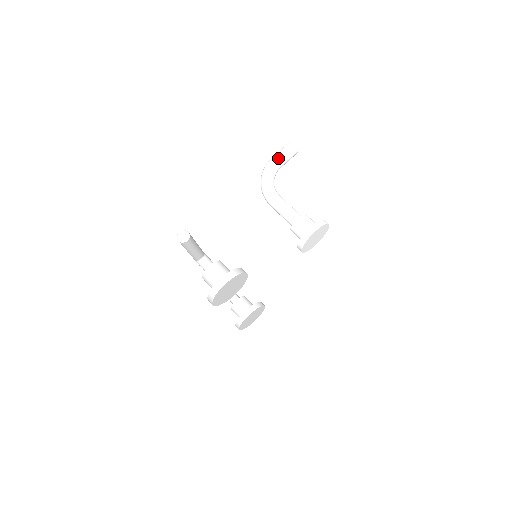
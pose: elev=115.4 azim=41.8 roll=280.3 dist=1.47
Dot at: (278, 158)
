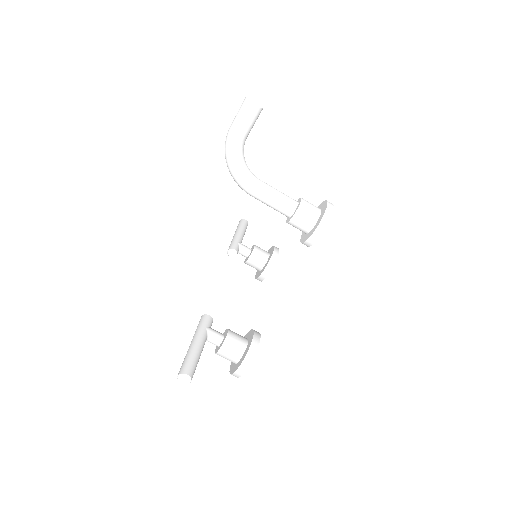
Dot at: (239, 133)
